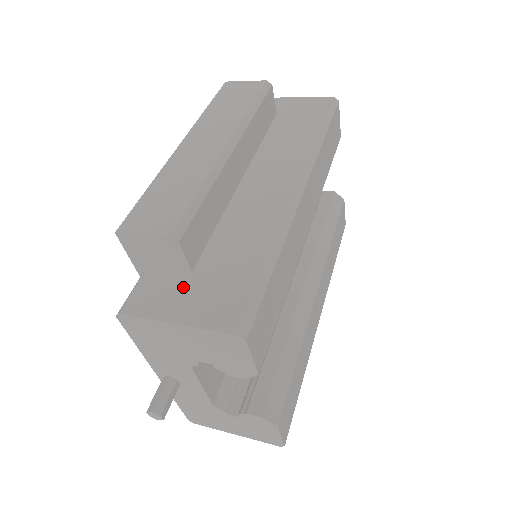
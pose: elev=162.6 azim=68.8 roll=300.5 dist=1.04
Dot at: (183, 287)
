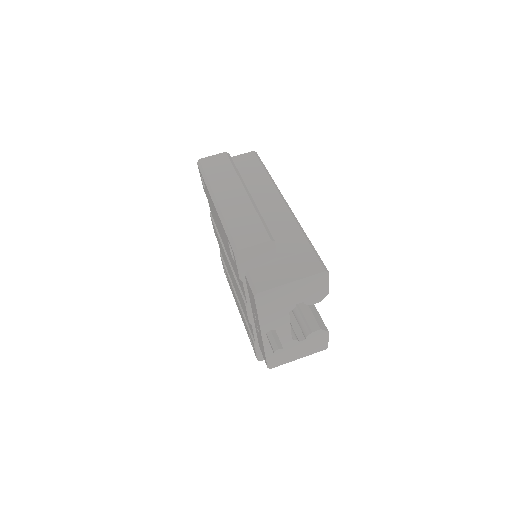
Dot at: (278, 267)
